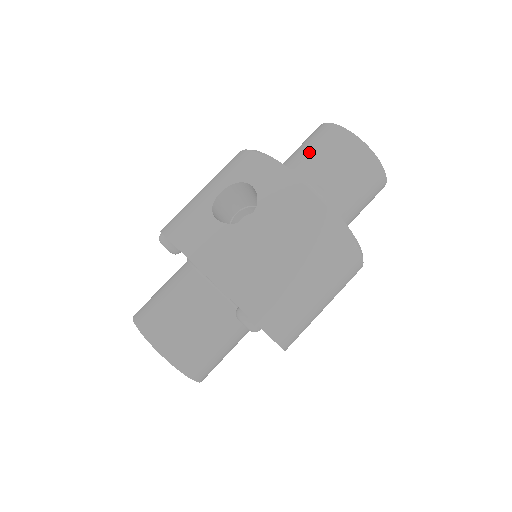
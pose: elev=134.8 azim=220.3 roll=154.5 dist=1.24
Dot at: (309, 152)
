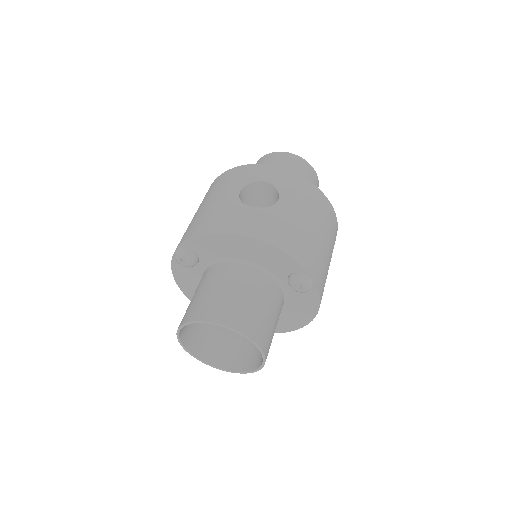
Dot at: occluded
